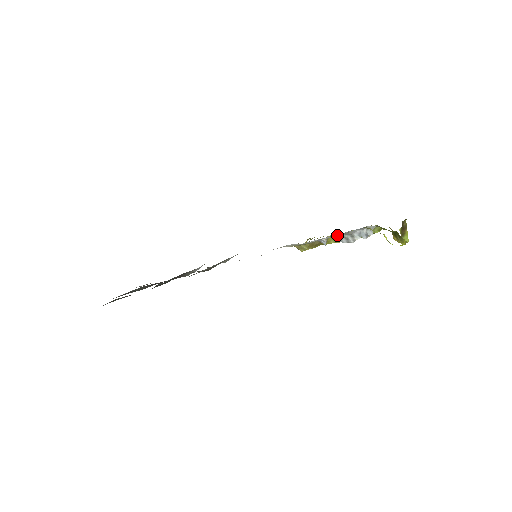
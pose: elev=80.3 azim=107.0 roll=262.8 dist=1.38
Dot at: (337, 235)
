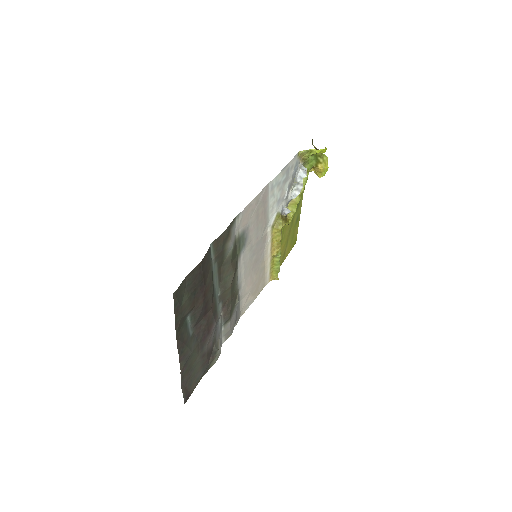
Dot at: (290, 191)
